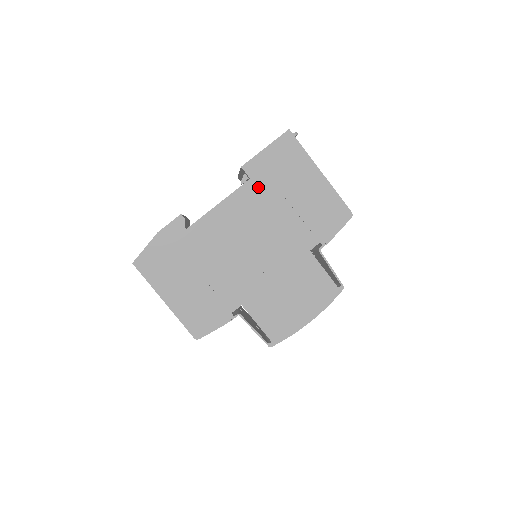
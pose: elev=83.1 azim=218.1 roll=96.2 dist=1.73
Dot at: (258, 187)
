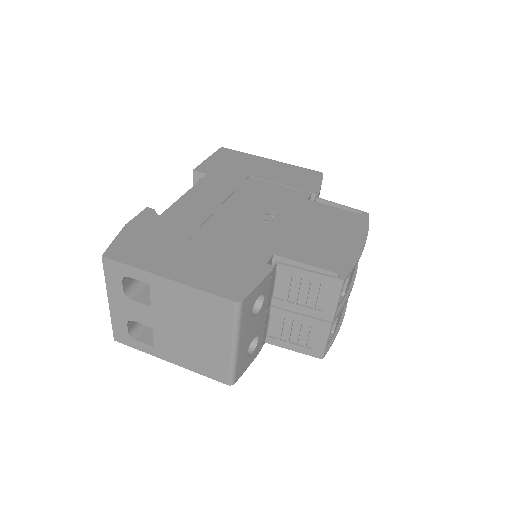
Dot at: (219, 177)
